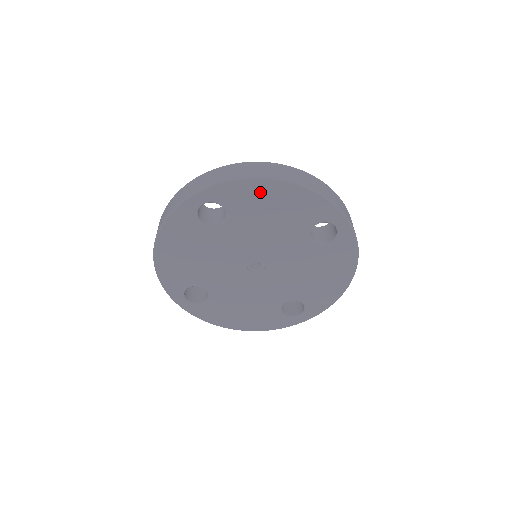
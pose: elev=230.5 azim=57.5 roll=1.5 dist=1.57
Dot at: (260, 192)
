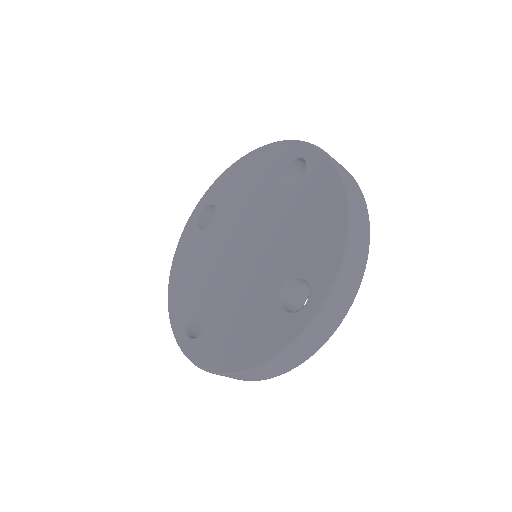
Dot at: (236, 173)
